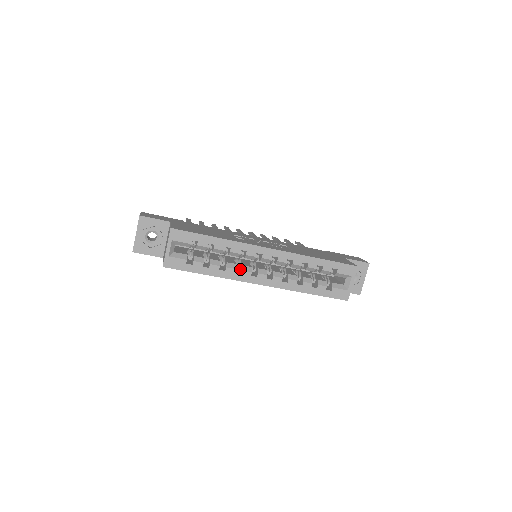
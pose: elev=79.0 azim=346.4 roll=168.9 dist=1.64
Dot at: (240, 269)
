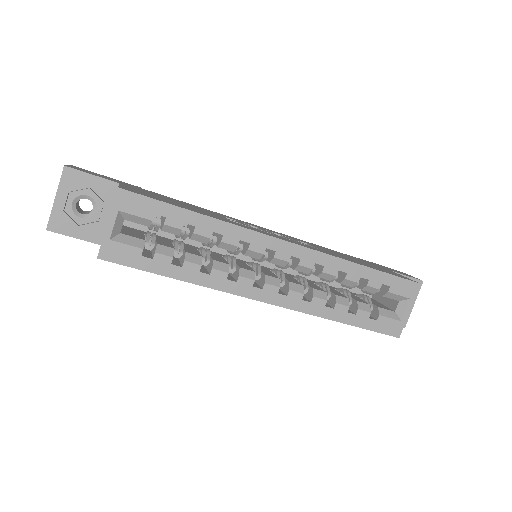
Dot at: (234, 274)
